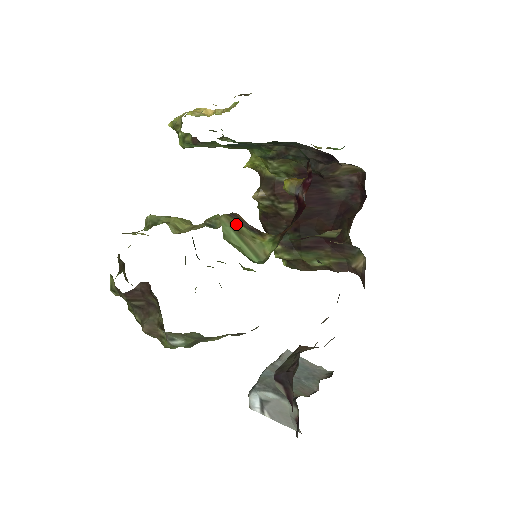
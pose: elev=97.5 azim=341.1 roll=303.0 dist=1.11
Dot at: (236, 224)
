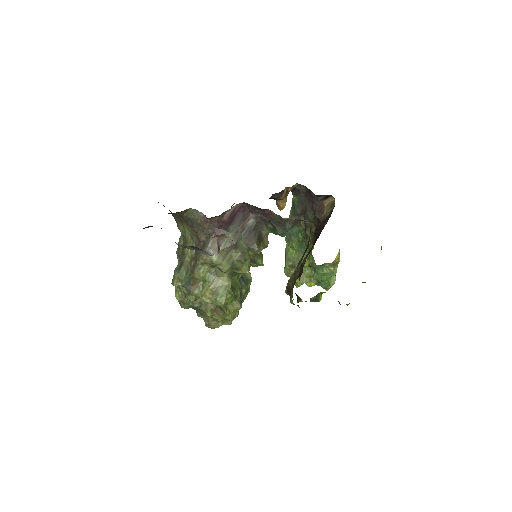
Dot at: occluded
